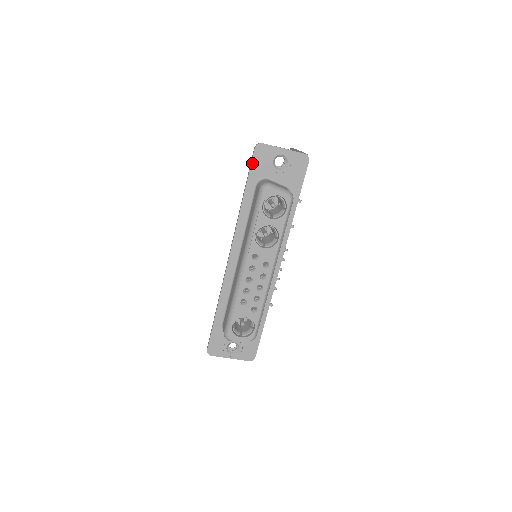
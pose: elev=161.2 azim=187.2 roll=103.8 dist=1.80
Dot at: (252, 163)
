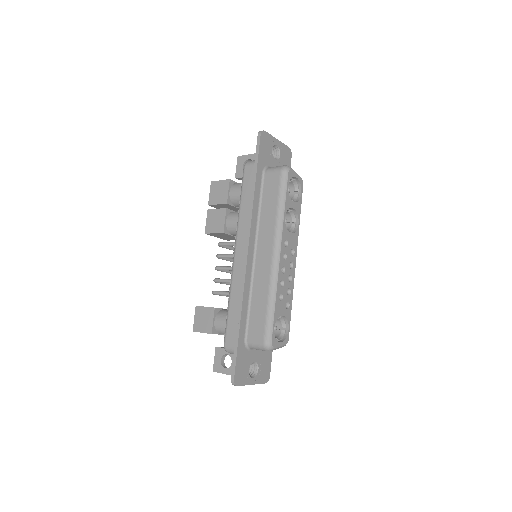
Dot at: (259, 149)
